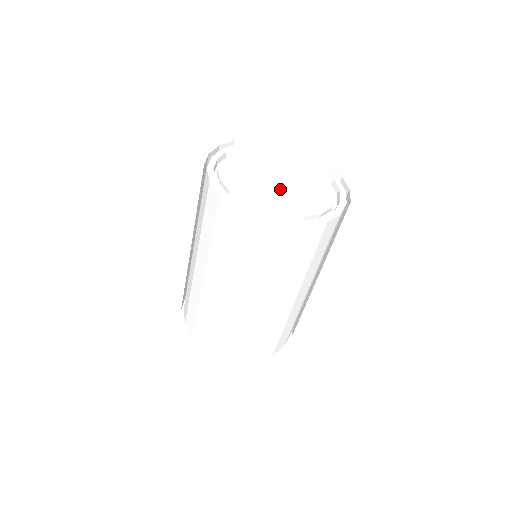
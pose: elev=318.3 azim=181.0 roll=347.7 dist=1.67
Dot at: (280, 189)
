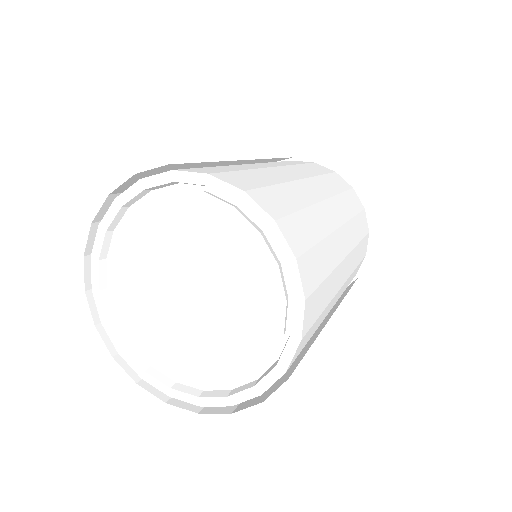
Dot at: (204, 316)
